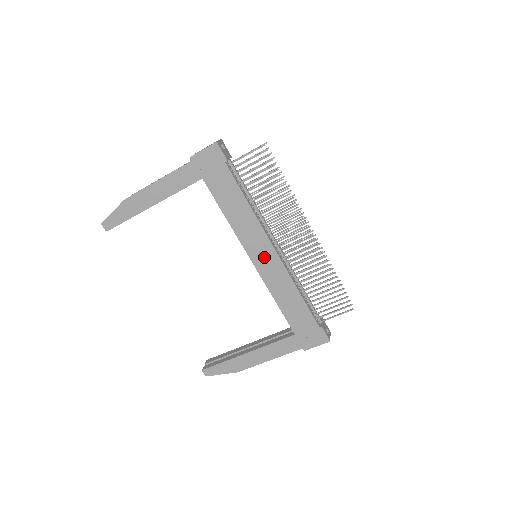
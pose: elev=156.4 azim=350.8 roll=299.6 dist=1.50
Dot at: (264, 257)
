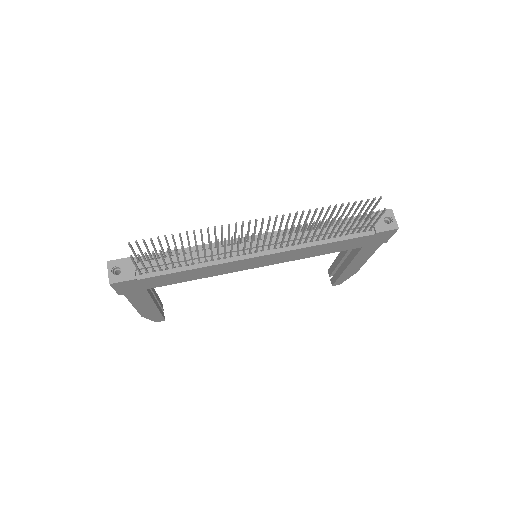
Dot at: (261, 262)
